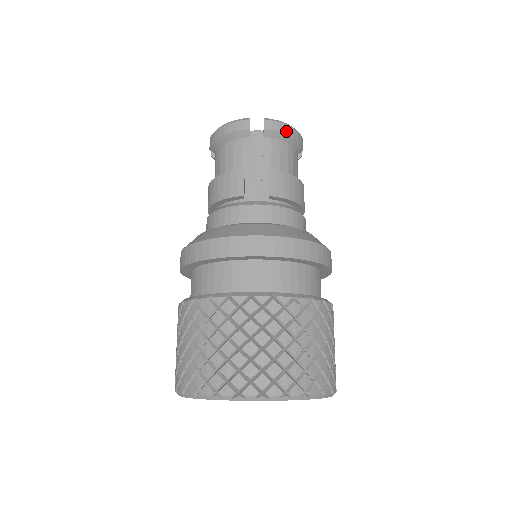
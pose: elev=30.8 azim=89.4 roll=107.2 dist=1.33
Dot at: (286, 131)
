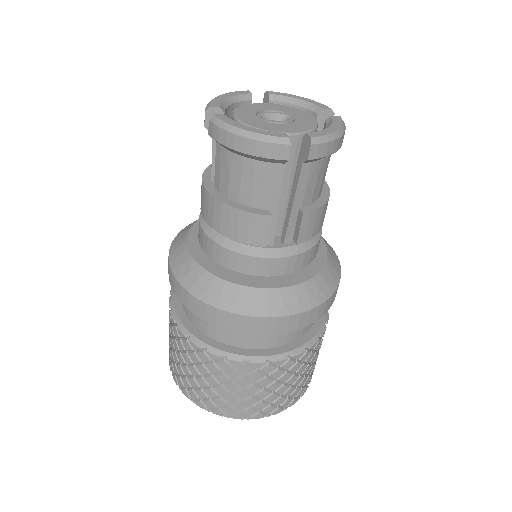
Dot at: (334, 149)
